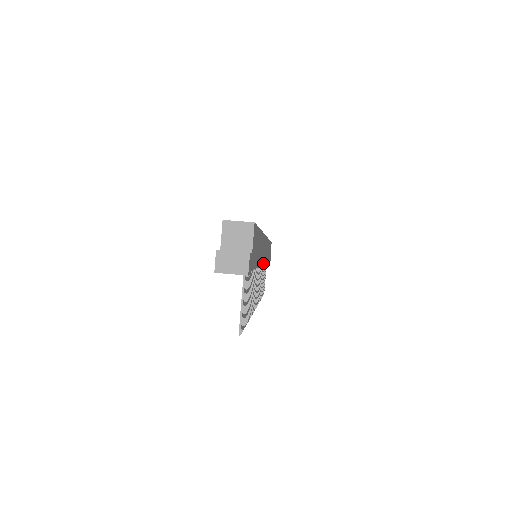
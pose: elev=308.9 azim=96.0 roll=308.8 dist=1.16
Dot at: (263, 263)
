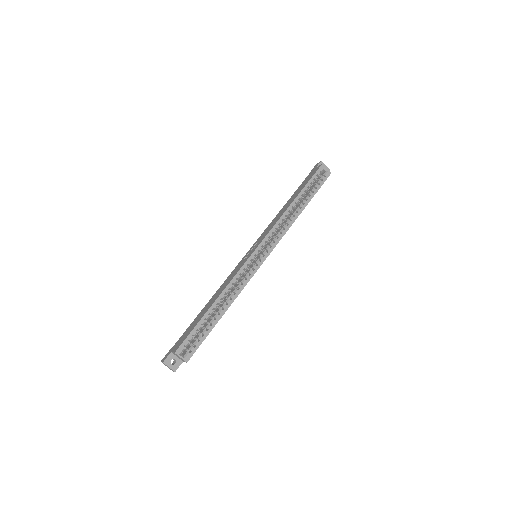
Dot at: occluded
